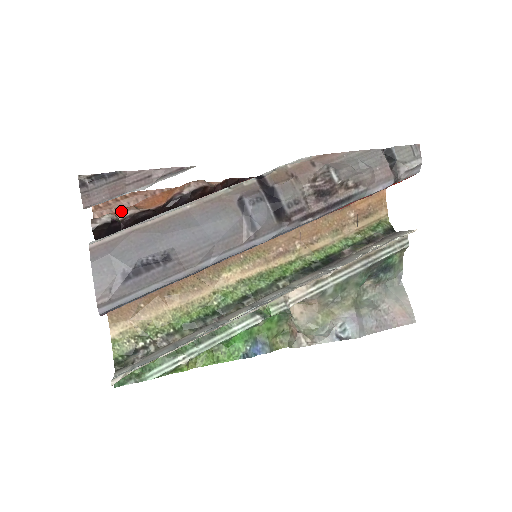
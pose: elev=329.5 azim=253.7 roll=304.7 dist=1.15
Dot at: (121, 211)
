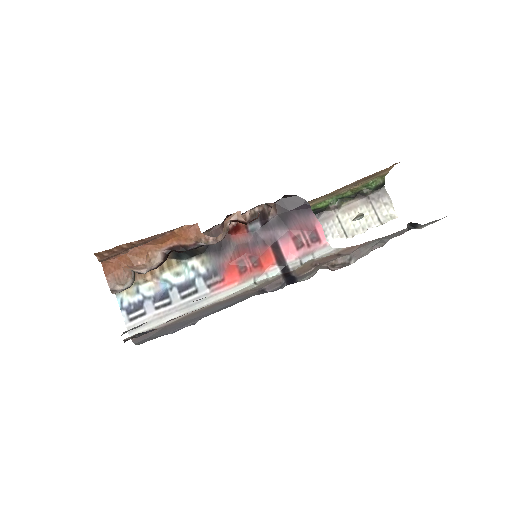
Dot at: (135, 267)
